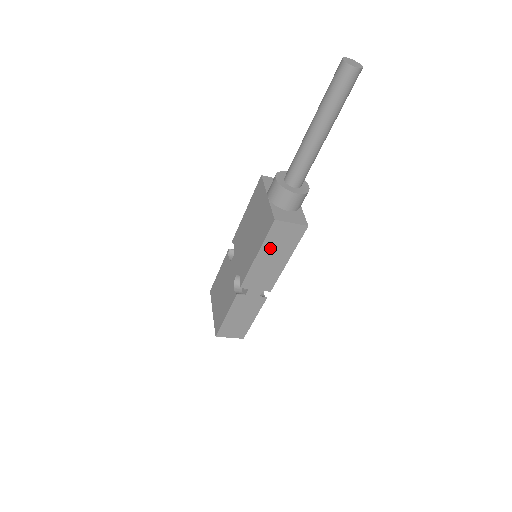
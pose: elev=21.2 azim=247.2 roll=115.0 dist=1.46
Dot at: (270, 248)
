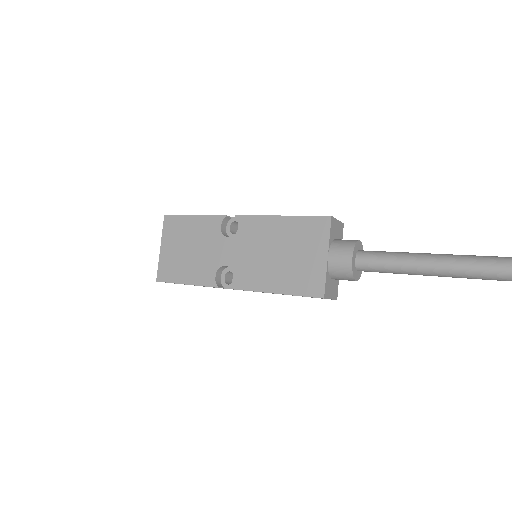
Dot at: occluded
